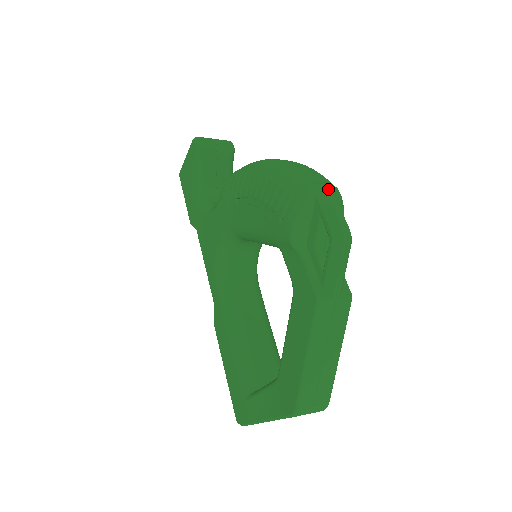
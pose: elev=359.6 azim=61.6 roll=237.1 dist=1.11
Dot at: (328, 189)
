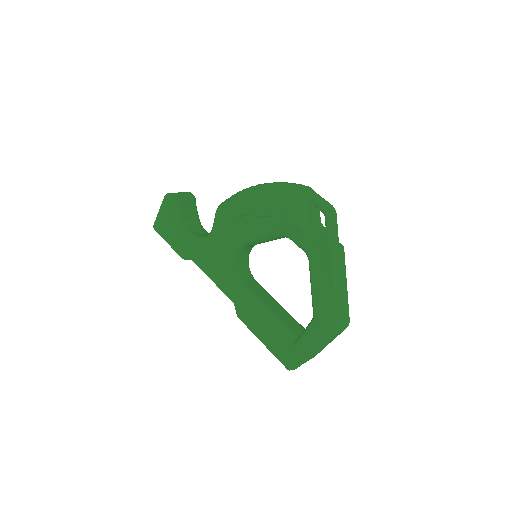
Dot at: (309, 188)
